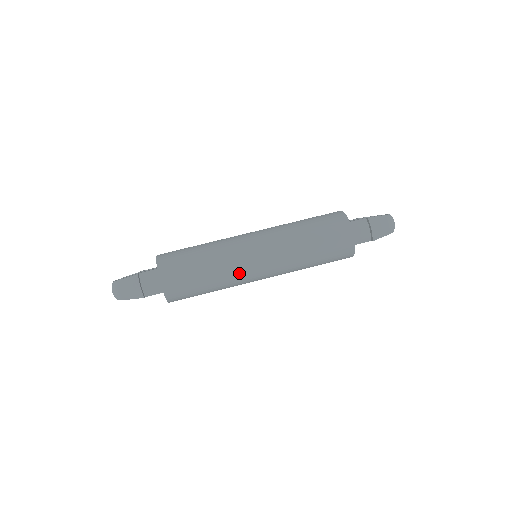
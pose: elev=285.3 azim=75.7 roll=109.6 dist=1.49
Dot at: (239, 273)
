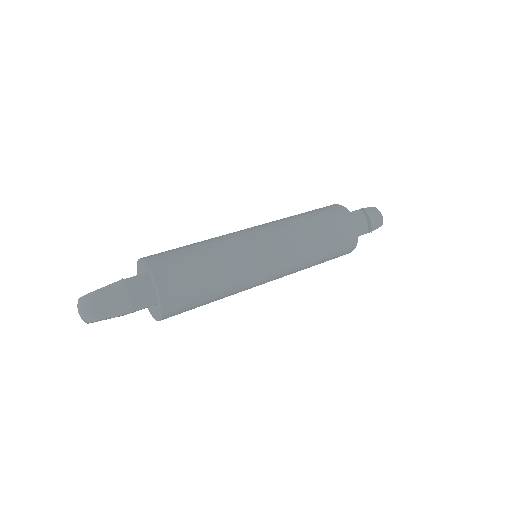
Dot at: (250, 270)
